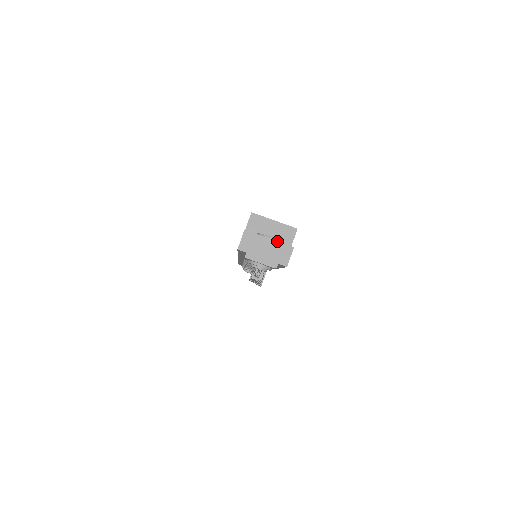
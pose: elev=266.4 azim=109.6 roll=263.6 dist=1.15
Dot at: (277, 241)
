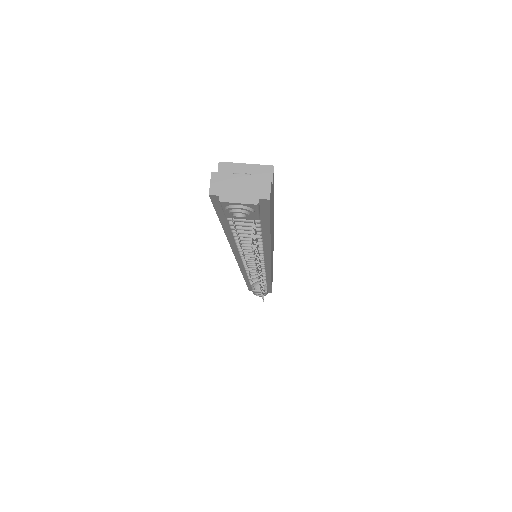
Dot at: (252, 177)
